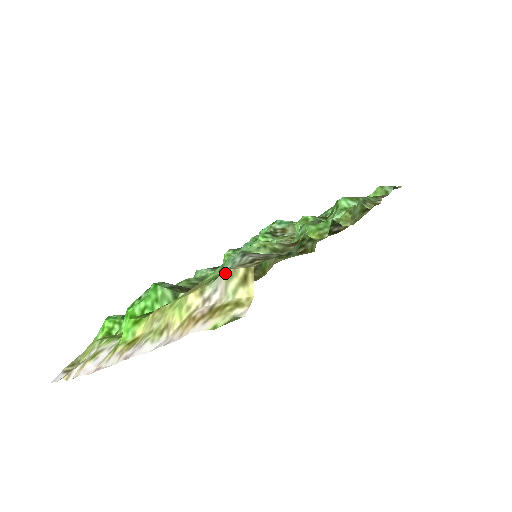
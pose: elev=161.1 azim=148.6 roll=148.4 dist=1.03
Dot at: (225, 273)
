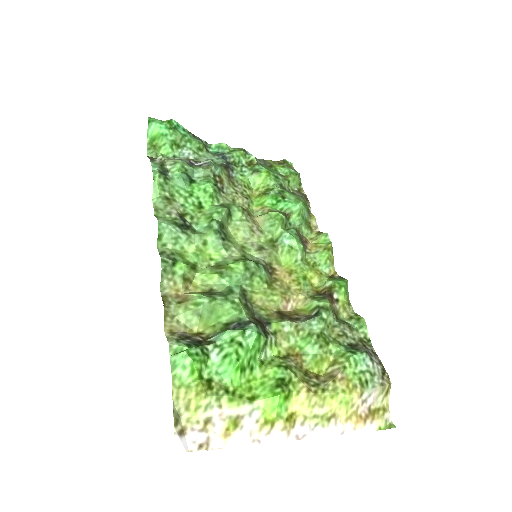
Dot at: (382, 388)
